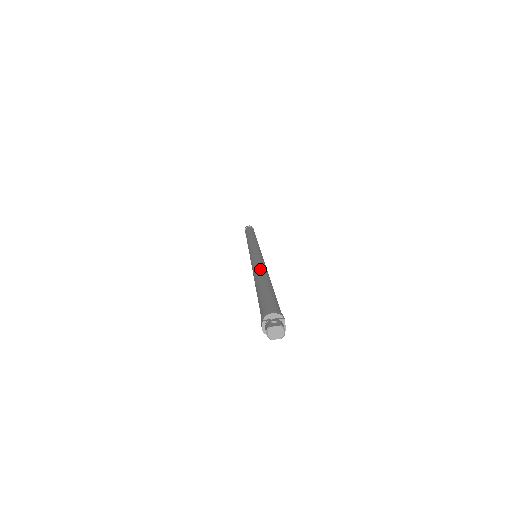
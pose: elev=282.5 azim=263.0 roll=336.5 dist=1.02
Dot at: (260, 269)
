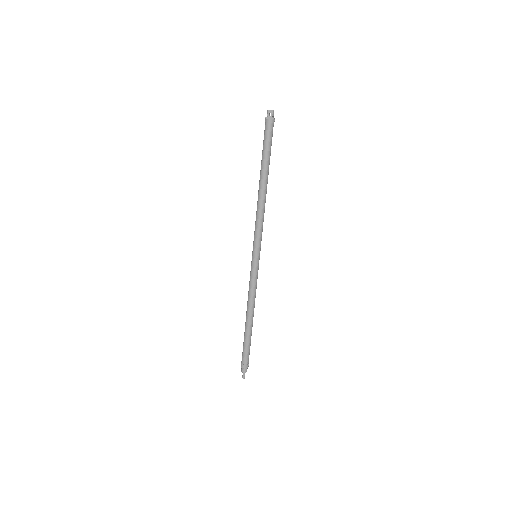
Dot at: occluded
